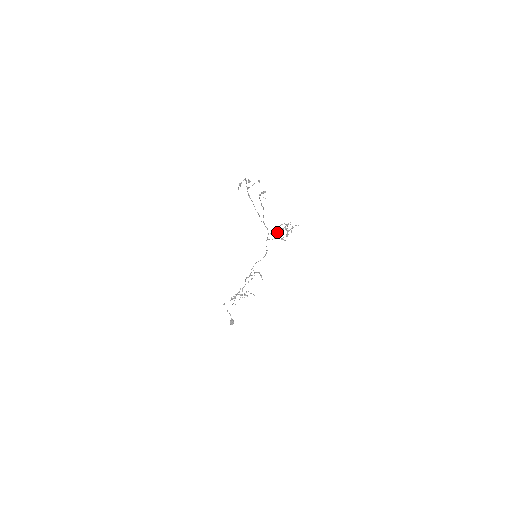
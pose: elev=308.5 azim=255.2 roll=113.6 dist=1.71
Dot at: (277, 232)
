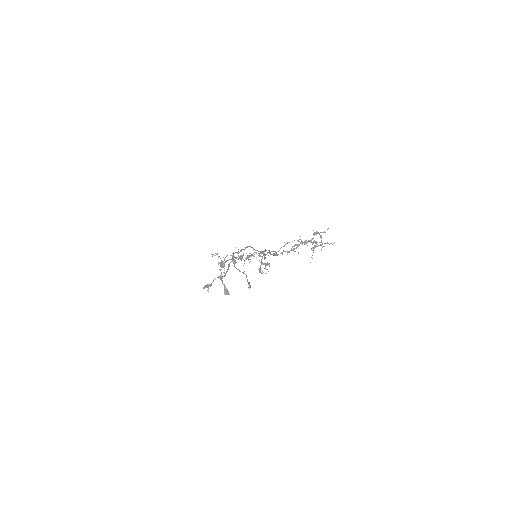
Dot at: (294, 248)
